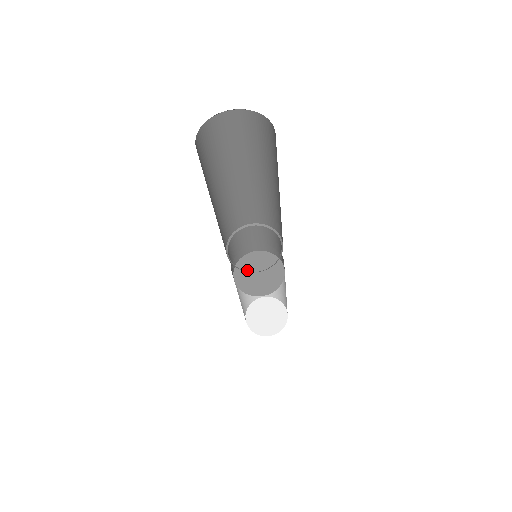
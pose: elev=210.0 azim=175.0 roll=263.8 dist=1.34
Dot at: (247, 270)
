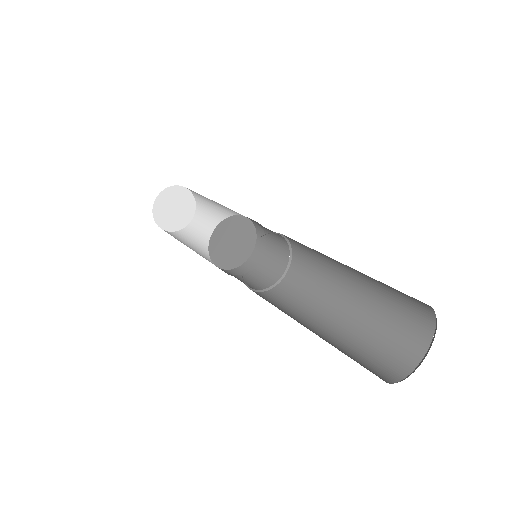
Dot at: (230, 231)
